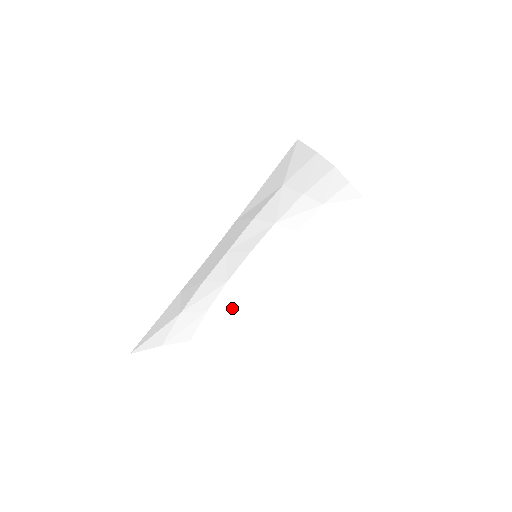
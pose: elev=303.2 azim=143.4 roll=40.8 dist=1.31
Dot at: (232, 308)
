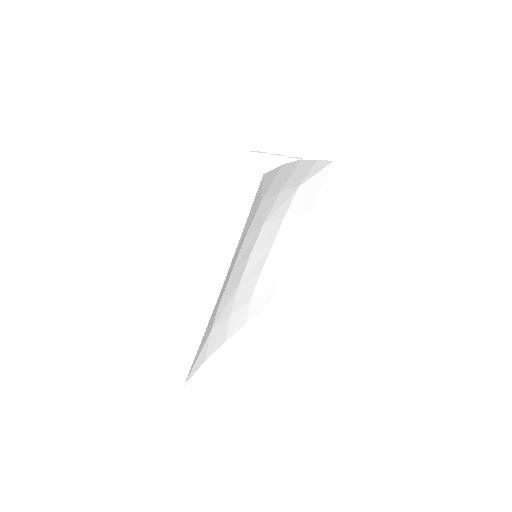
Dot at: (250, 298)
